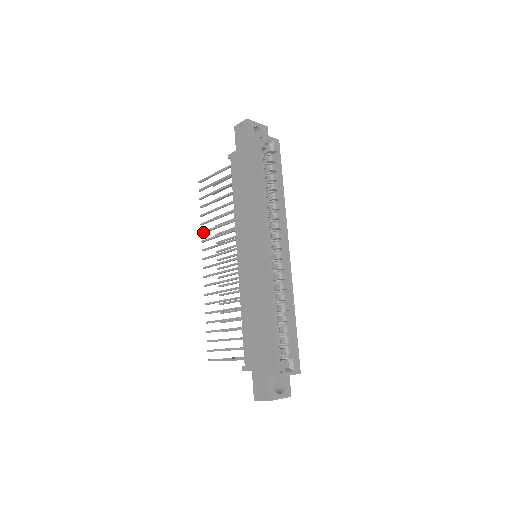
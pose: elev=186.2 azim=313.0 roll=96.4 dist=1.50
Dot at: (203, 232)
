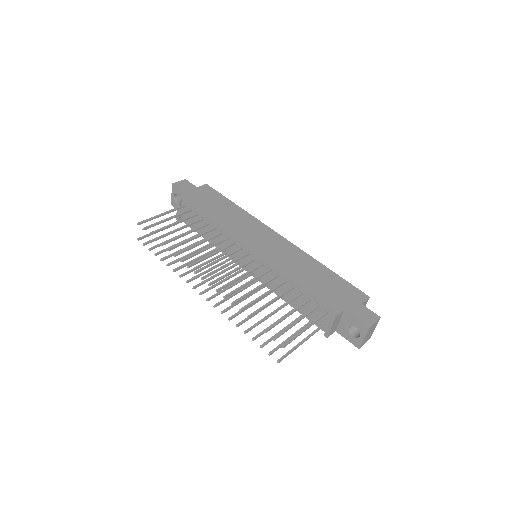
Dot at: (178, 253)
